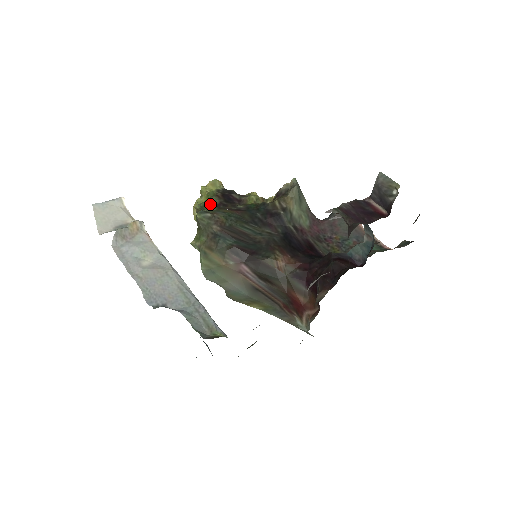
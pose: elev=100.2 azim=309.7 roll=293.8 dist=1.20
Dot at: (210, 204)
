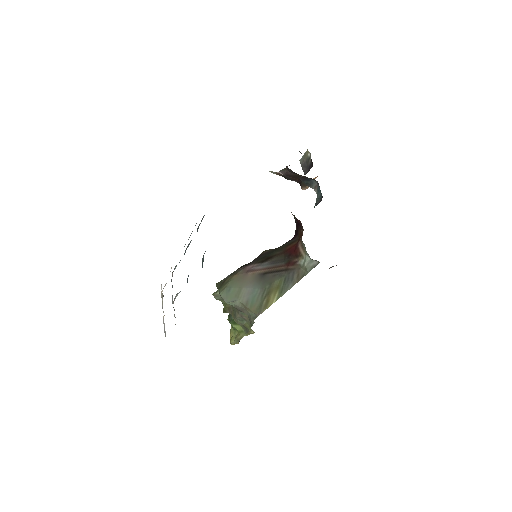
Dot at: occluded
